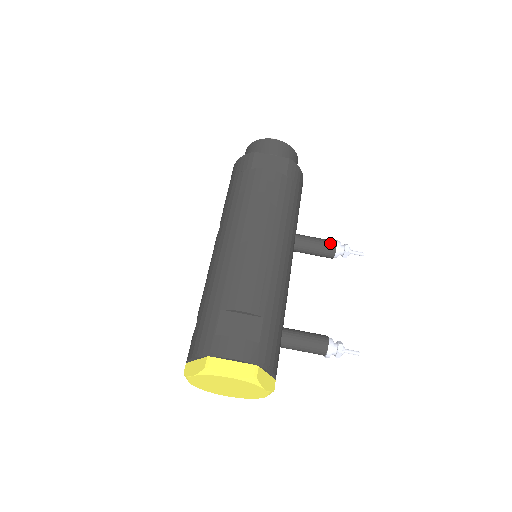
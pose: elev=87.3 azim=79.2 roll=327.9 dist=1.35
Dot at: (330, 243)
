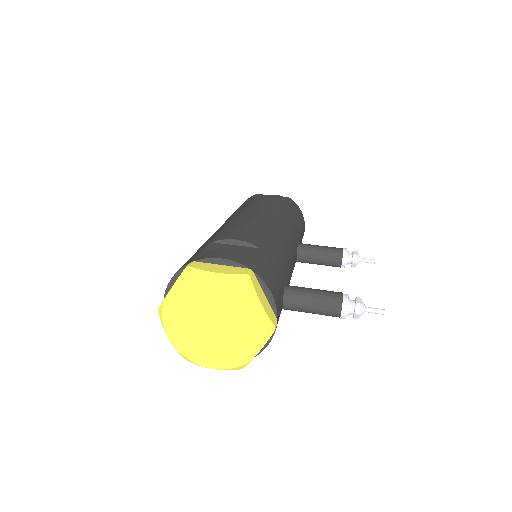
Dot at: occluded
